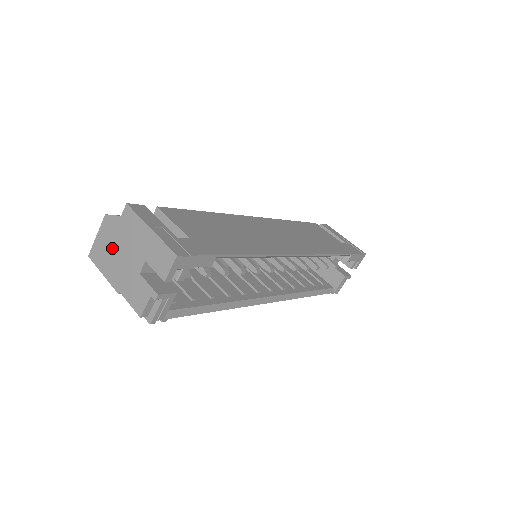
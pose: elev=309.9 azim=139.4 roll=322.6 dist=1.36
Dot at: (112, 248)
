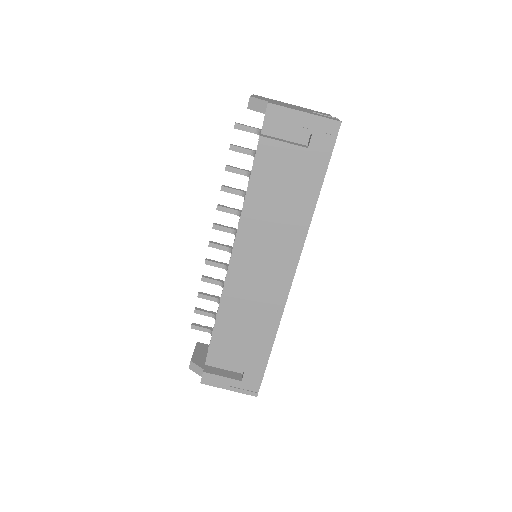
Dot at: occluded
